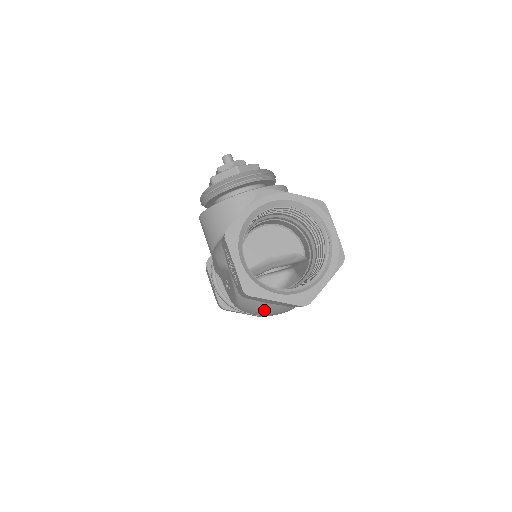
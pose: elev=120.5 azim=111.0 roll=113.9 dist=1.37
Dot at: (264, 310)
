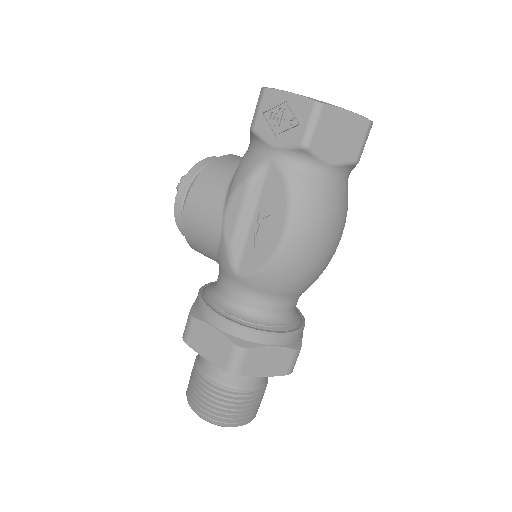
Dot at: (324, 201)
